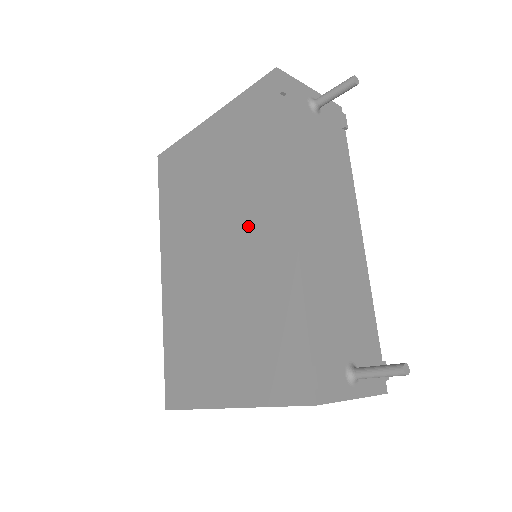
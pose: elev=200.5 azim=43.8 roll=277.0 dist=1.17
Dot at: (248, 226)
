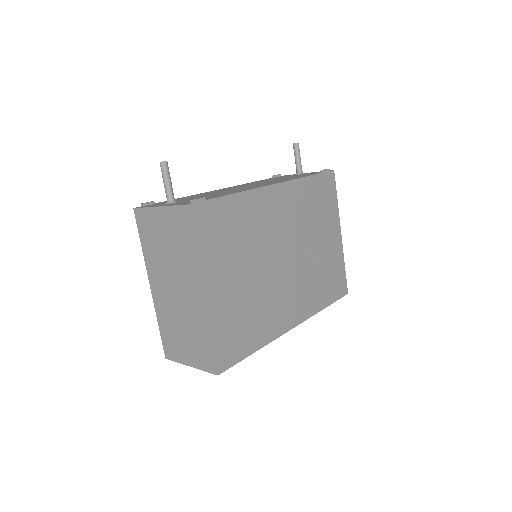
Dot at: occluded
